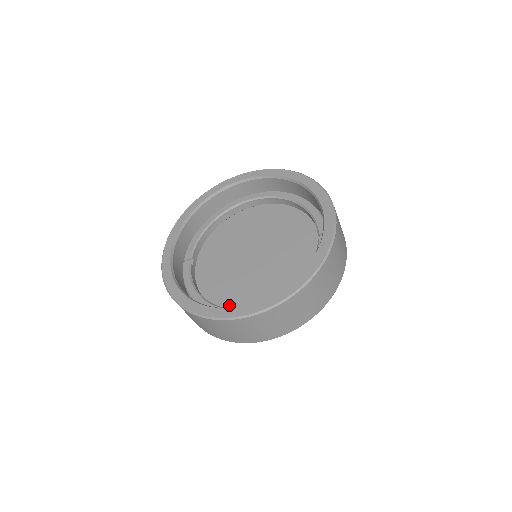
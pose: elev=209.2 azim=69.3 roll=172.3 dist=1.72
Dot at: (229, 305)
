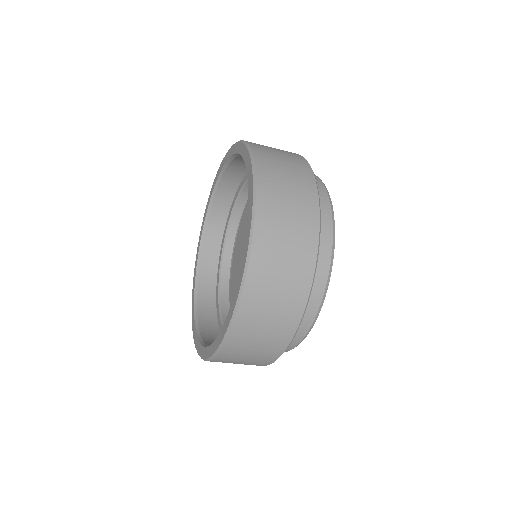
Dot at: occluded
